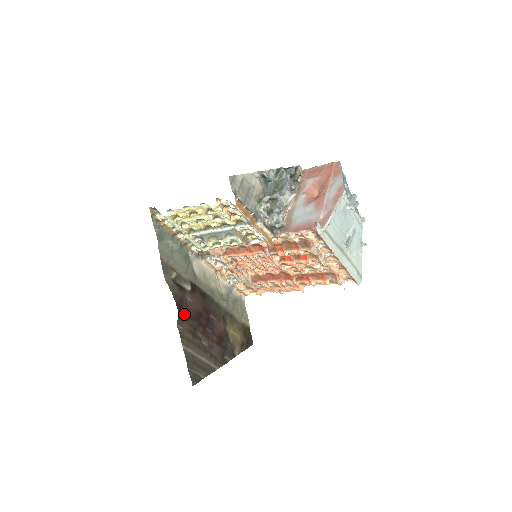
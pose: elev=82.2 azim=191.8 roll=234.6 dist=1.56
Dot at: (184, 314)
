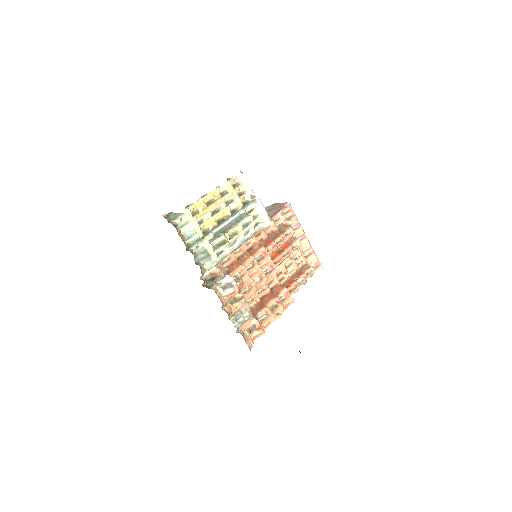
Dot at: occluded
